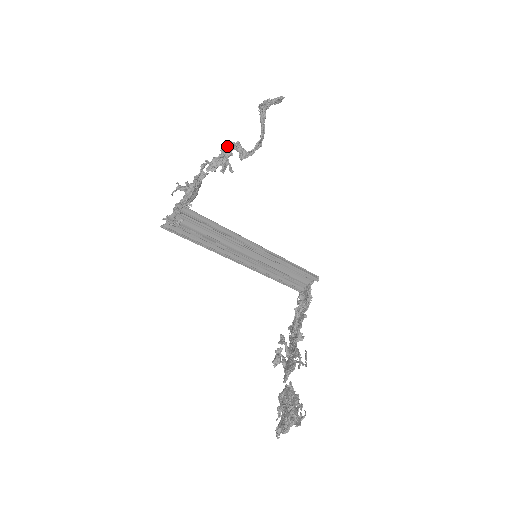
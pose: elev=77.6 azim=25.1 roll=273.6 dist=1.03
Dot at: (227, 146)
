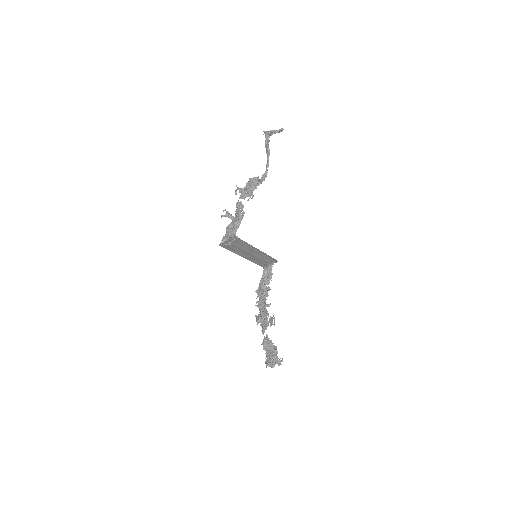
Dot at: (254, 182)
